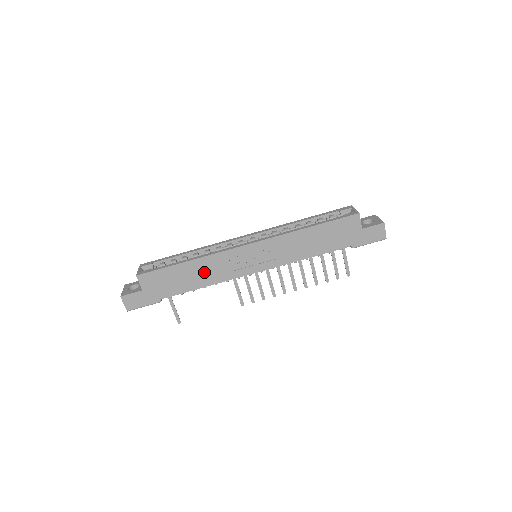
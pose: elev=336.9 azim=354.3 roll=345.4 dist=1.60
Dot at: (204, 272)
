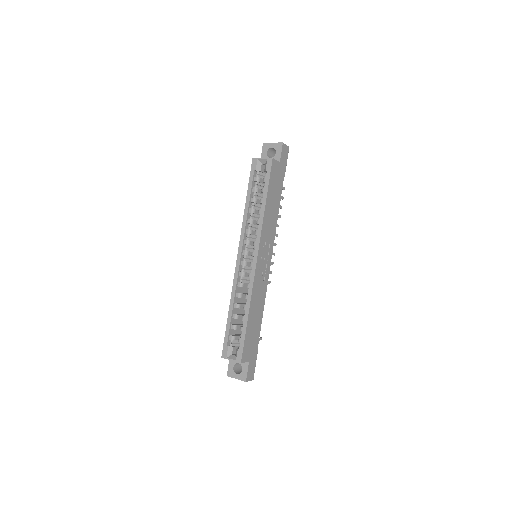
Dot at: (257, 305)
